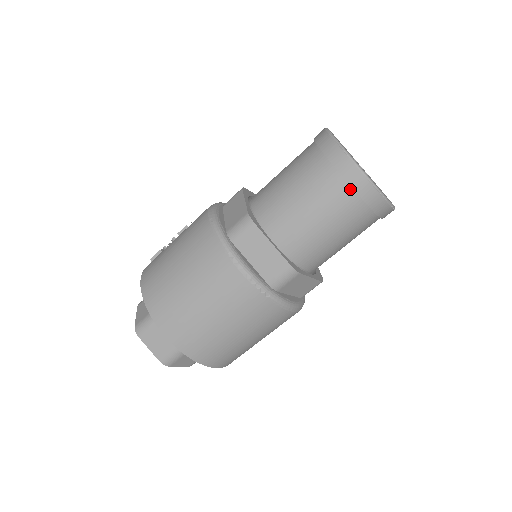
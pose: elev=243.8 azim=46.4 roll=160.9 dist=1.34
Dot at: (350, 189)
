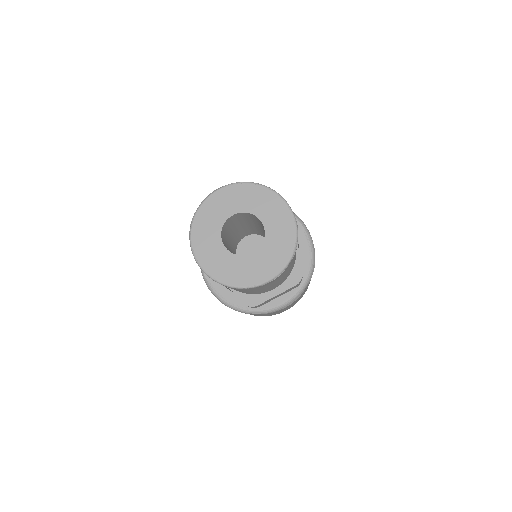
Dot at: occluded
